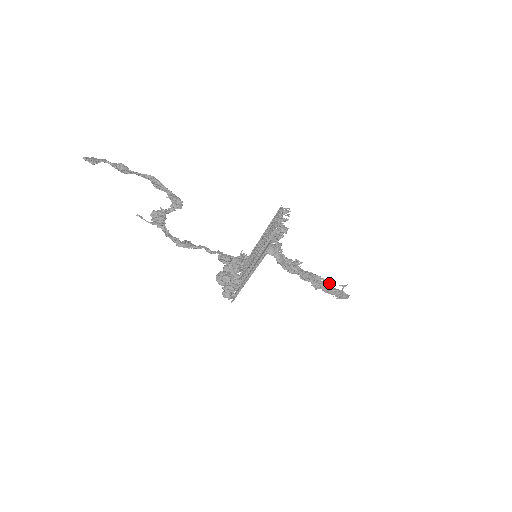
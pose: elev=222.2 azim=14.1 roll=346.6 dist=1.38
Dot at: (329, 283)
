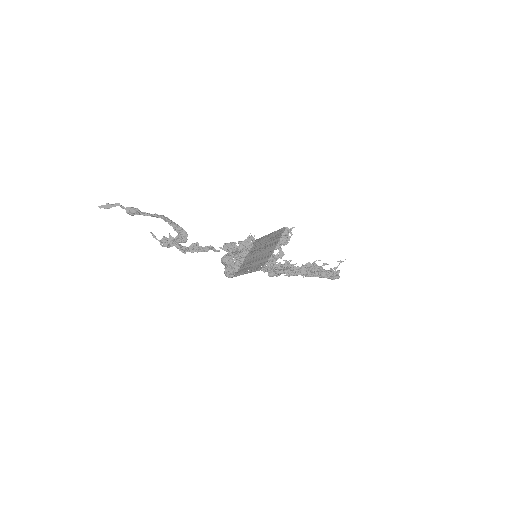
Dot at: occluded
